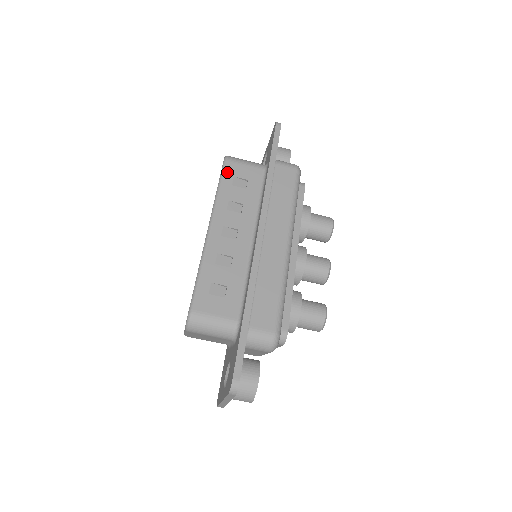
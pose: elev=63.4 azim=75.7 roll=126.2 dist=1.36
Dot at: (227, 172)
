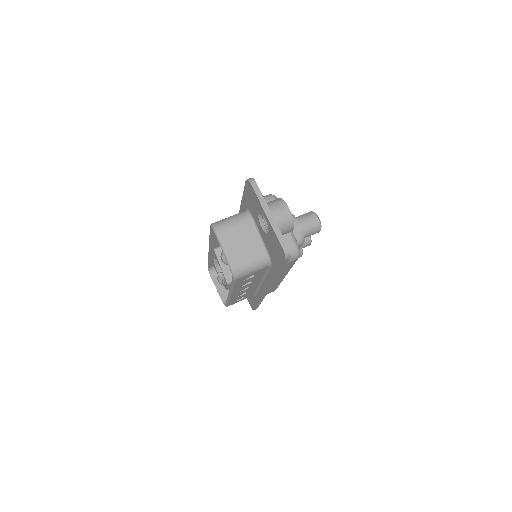
Dot at: occluded
